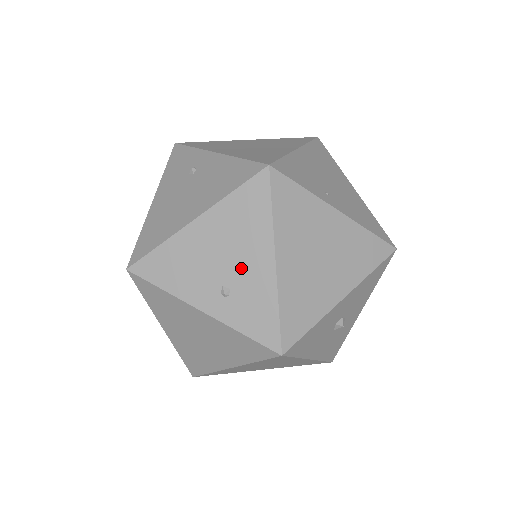
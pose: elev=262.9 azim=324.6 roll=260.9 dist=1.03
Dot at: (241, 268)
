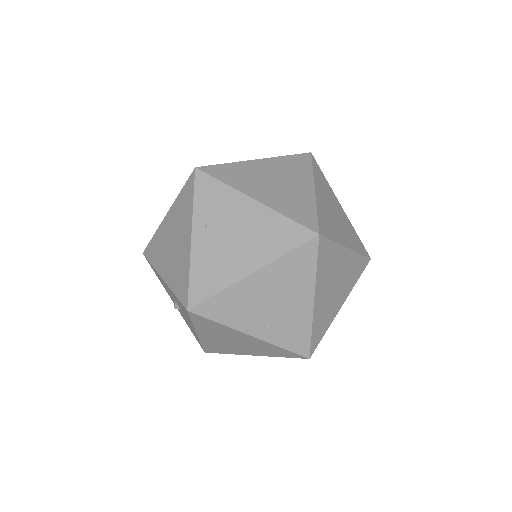
Dot at: occluded
